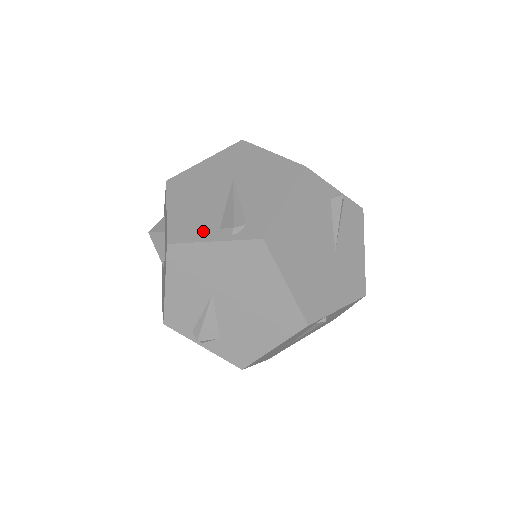
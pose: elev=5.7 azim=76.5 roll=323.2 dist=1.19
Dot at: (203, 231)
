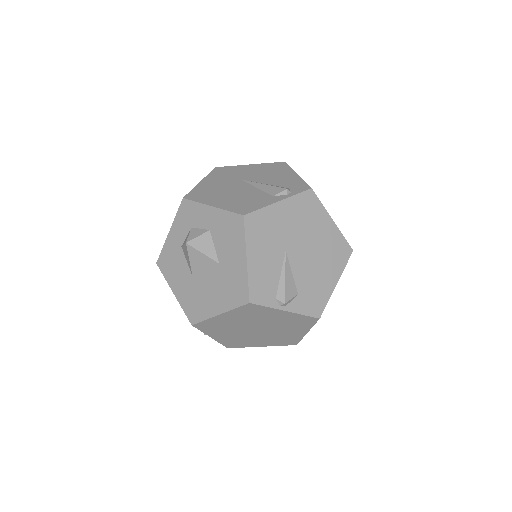
Dot at: (263, 201)
